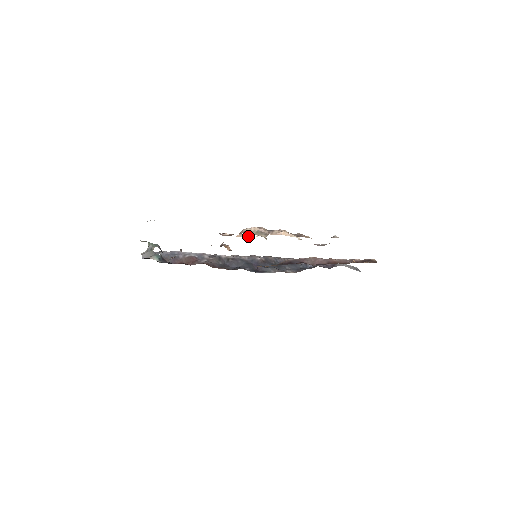
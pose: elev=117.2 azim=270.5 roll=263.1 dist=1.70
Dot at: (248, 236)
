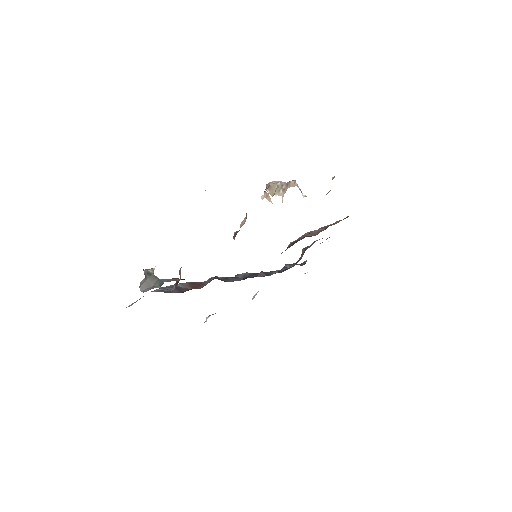
Dot at: (269, 197)
